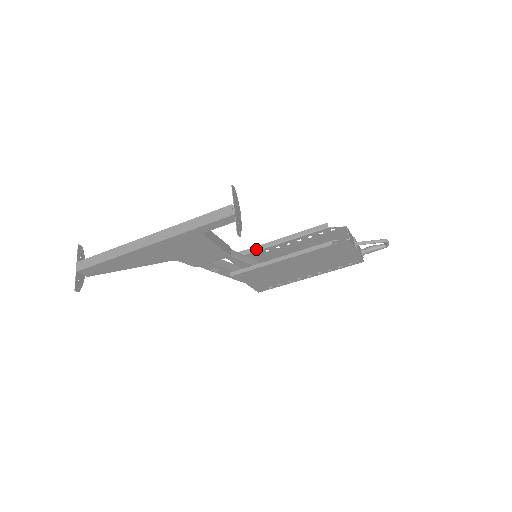
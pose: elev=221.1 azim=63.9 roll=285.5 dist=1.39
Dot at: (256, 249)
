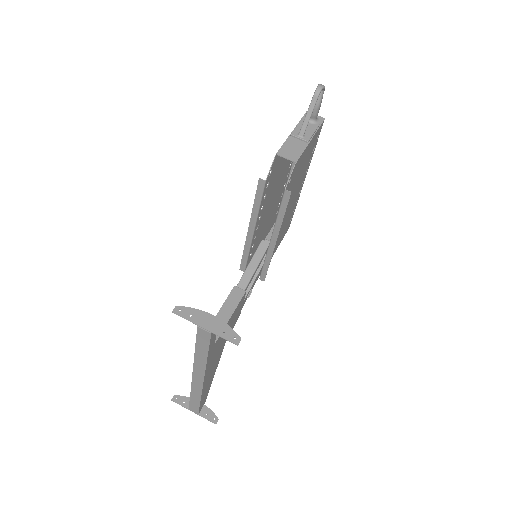
Dot at: (247, 249)
